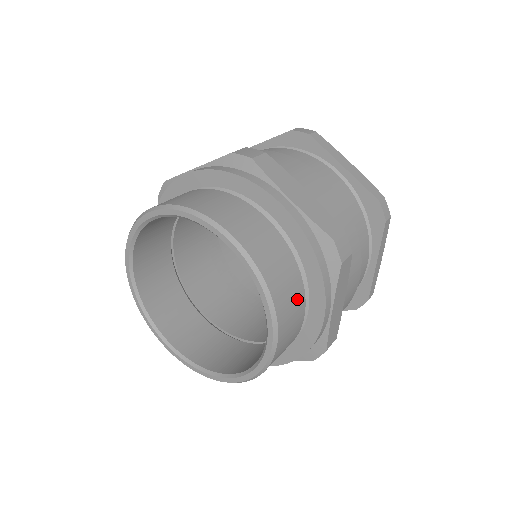
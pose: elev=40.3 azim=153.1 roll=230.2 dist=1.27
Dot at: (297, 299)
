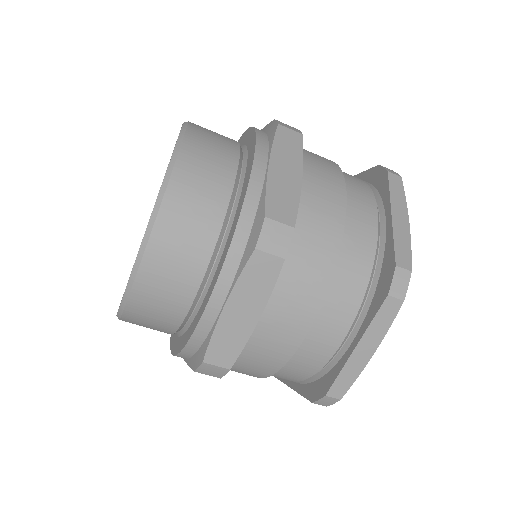
Dot at: (224, 149)
